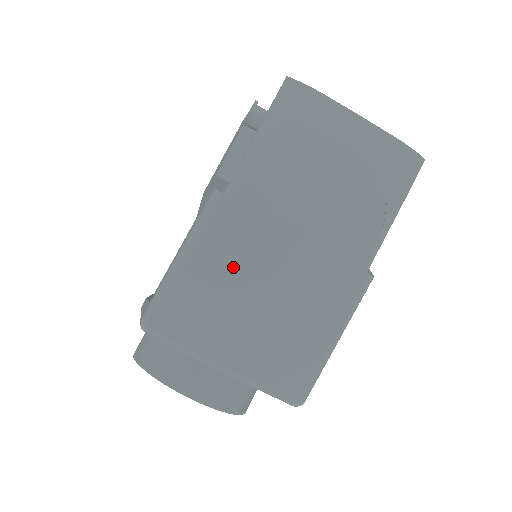
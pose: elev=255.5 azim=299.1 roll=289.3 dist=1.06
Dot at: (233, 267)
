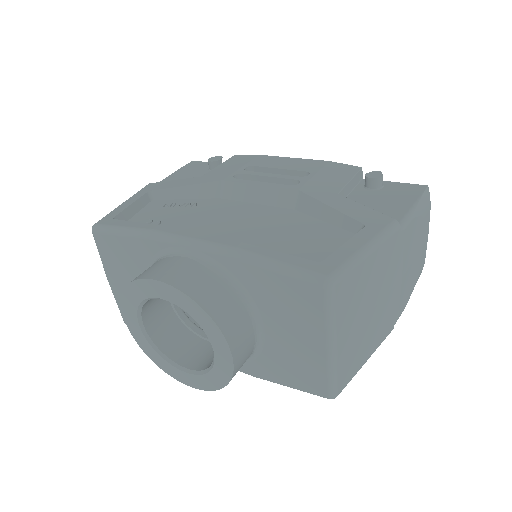
Dot at: (378, 278)
